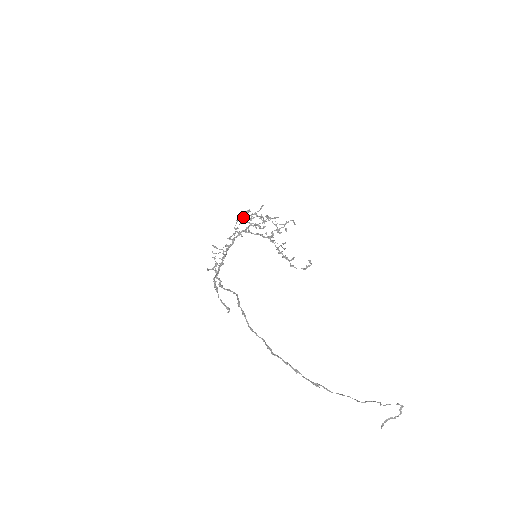
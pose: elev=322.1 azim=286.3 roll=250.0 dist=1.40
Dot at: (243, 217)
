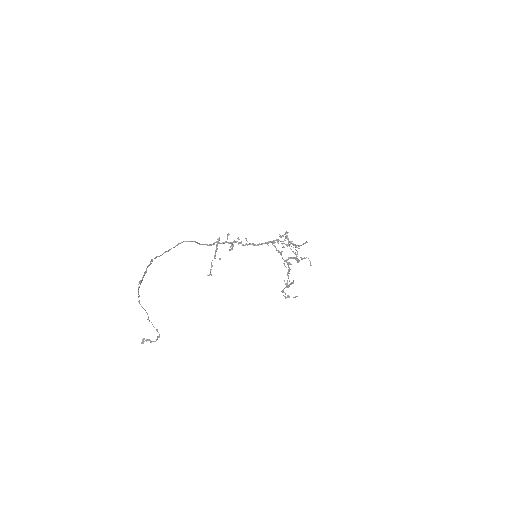
Dot at: occluded
